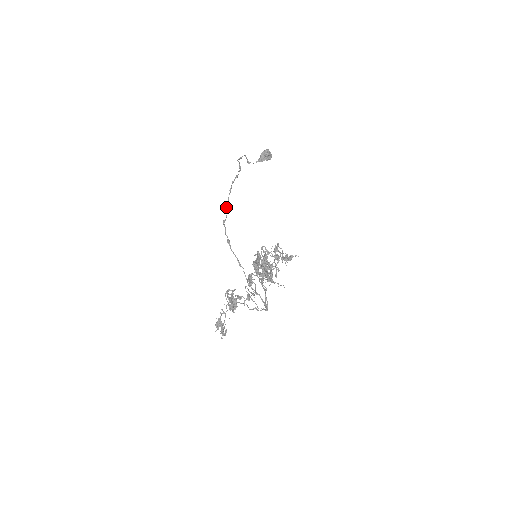
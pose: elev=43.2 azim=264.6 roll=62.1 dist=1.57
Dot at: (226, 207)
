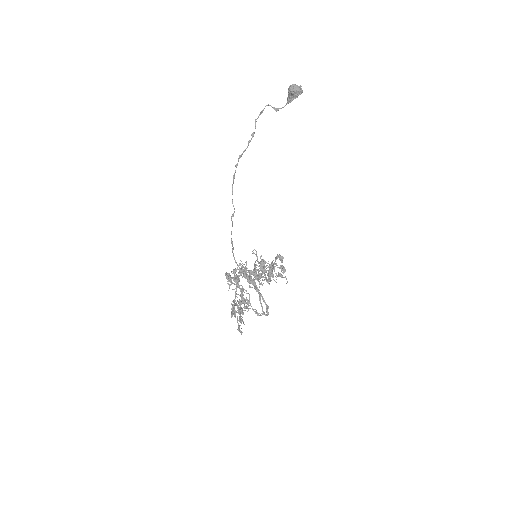
Dot at: occluded
